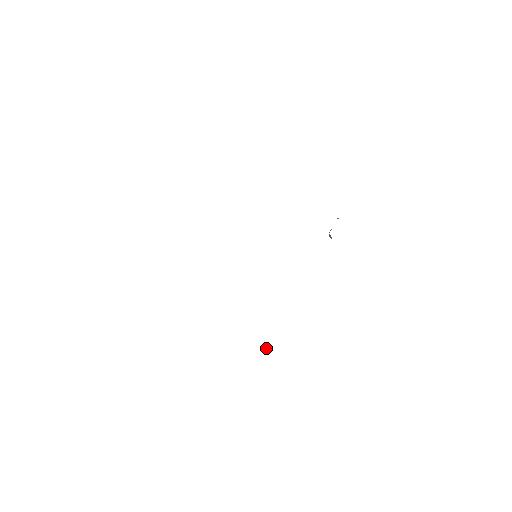
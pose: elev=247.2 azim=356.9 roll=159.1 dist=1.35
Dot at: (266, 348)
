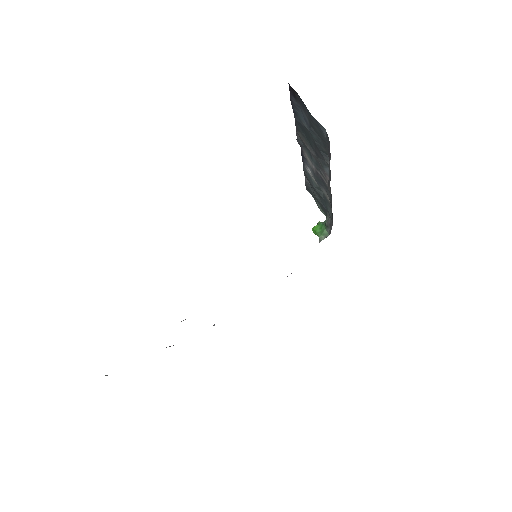
Dot at: (214, 325)
